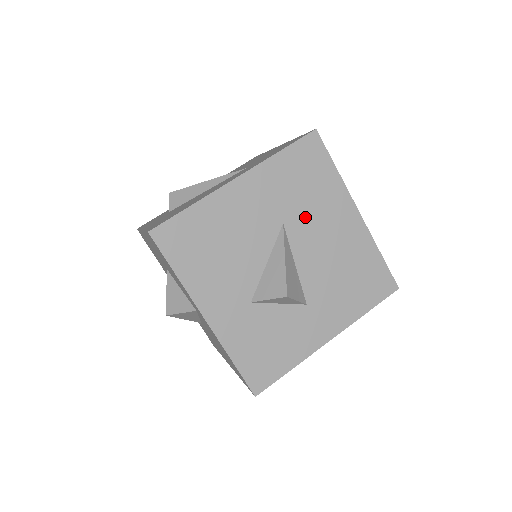
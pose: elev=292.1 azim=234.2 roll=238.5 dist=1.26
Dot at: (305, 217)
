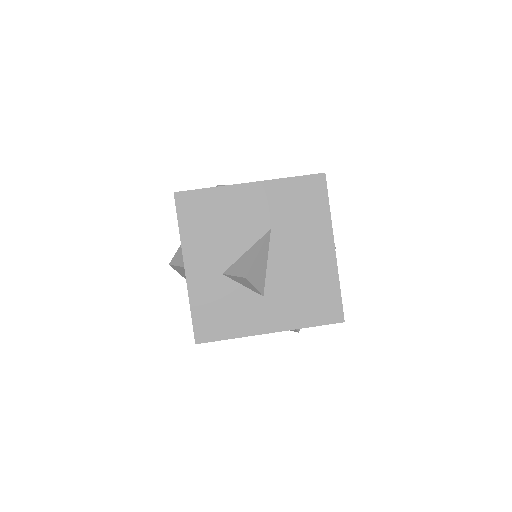
Dot at: (290, 232)
